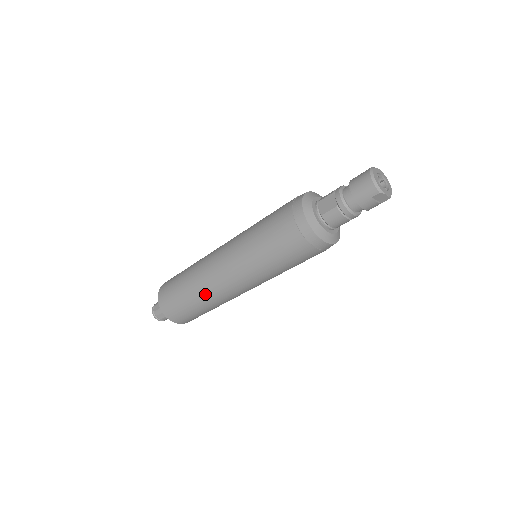
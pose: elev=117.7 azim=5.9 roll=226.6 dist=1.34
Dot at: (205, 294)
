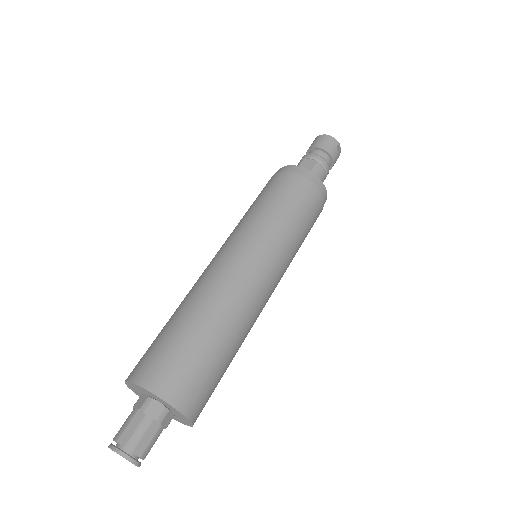
Dot at: (234, 314)
